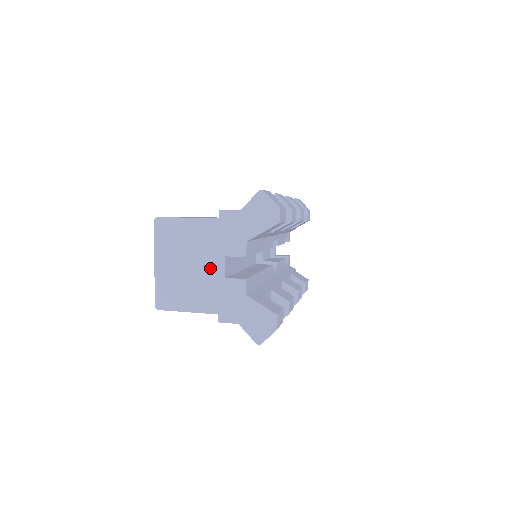
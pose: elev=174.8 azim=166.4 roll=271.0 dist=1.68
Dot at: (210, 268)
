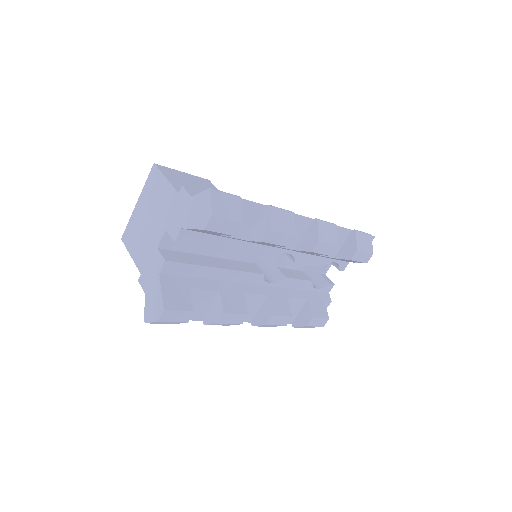
Dot at: (155, 232)
